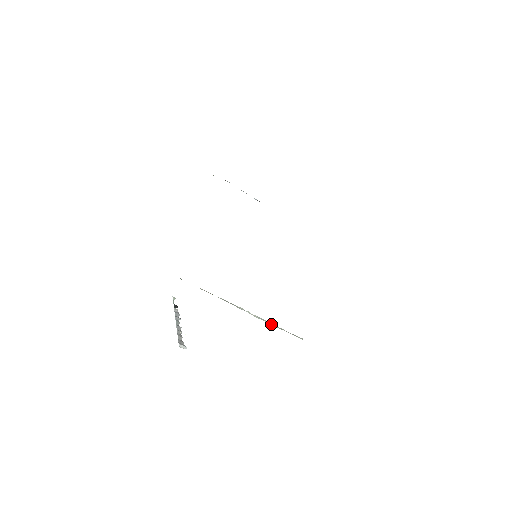
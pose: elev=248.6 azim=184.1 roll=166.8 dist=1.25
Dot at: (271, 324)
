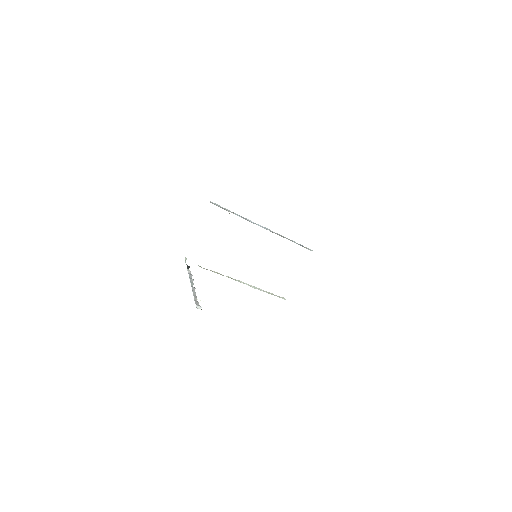
Dot at: (263, 291)
